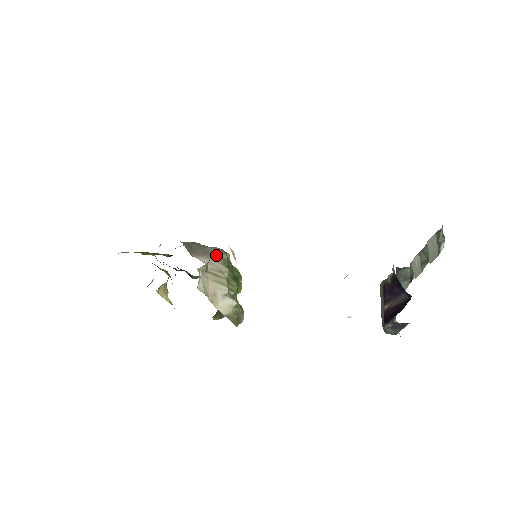
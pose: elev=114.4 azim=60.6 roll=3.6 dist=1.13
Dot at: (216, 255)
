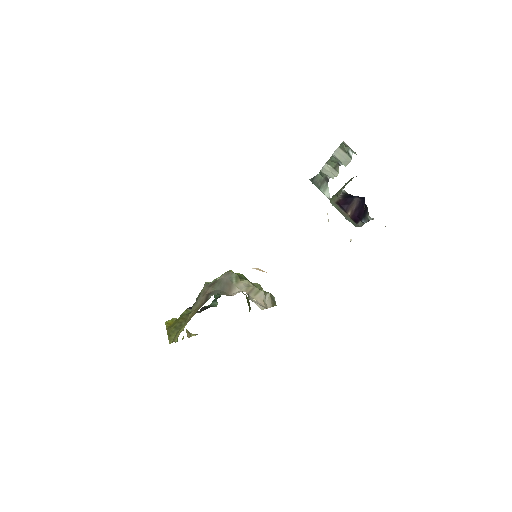
Dot at: (232, 279)
